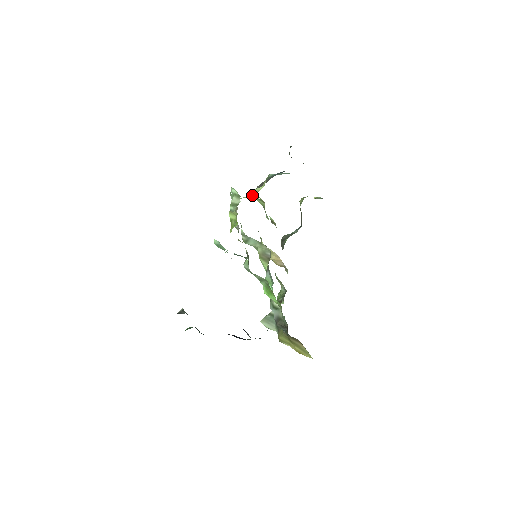
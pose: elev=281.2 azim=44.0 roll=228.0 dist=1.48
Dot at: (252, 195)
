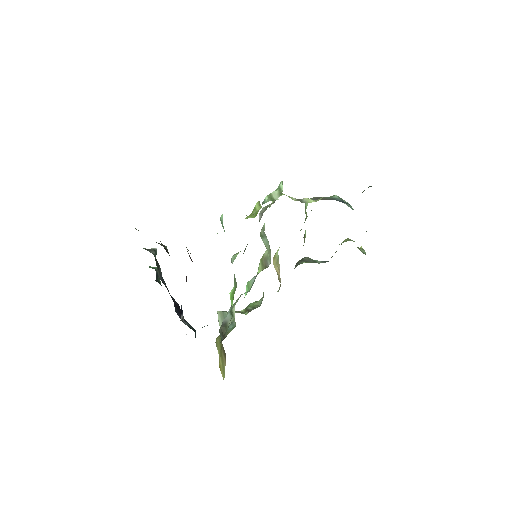
Dot at: occluded
